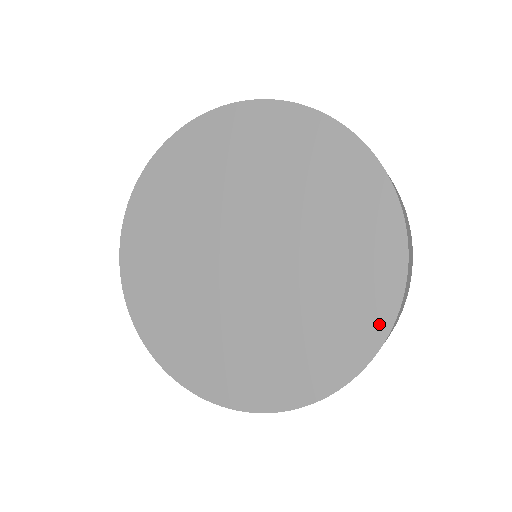
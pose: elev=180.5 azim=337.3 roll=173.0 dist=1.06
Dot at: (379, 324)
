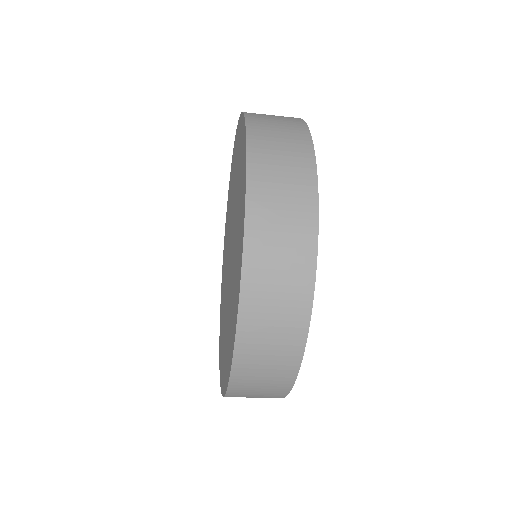
Dot at: (243, 130)
